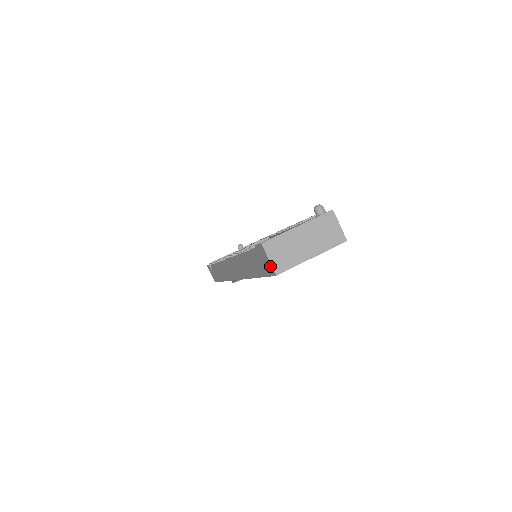
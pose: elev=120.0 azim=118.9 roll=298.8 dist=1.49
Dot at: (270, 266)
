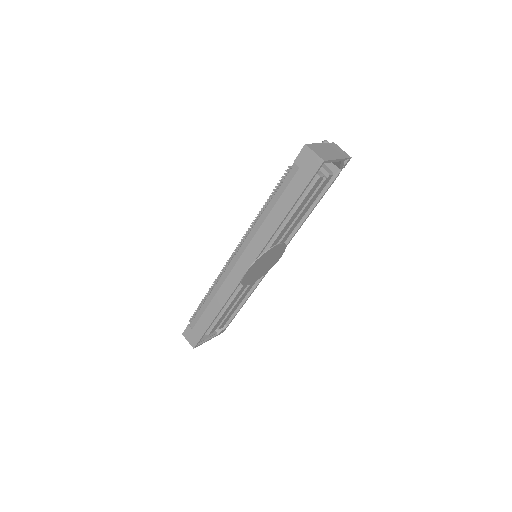
Dot at: (316, 159)
